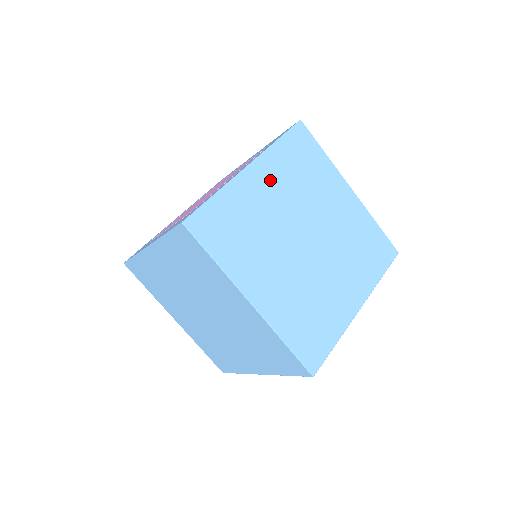
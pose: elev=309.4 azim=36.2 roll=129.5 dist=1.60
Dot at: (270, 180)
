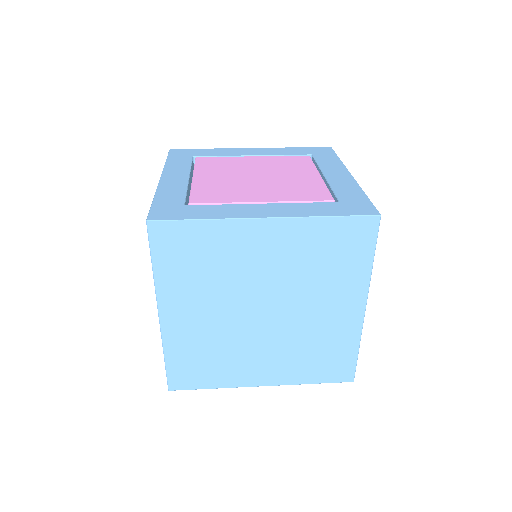
Dot at: (277, 245)
